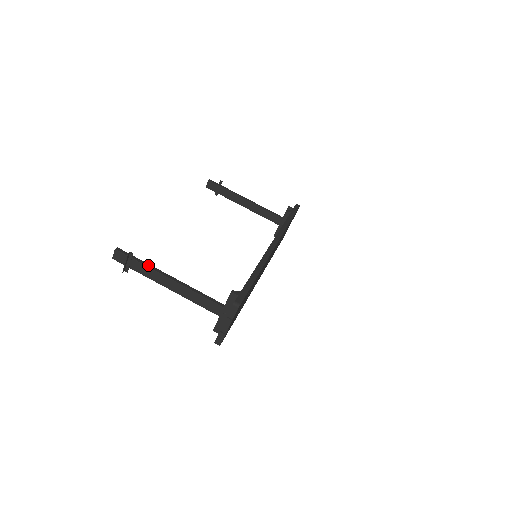
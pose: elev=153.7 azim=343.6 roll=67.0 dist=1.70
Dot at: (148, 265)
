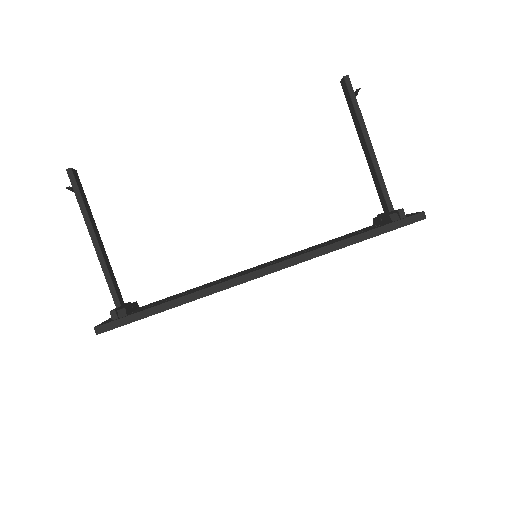
Dot at: (83, 210)
